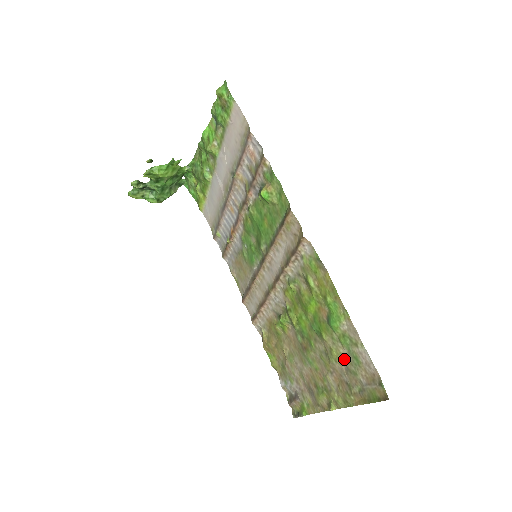
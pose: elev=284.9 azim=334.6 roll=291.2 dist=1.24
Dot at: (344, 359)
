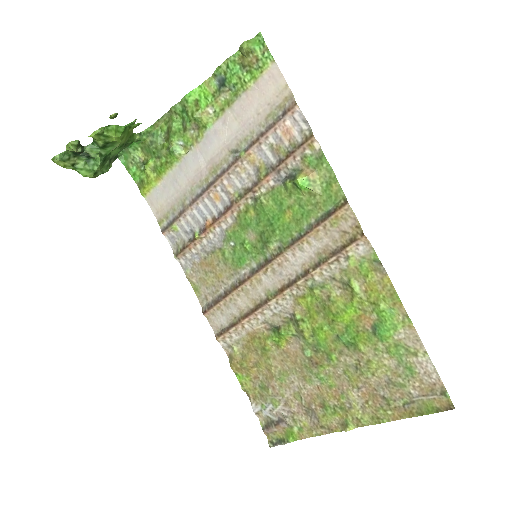
Dot at: (387, 371)
